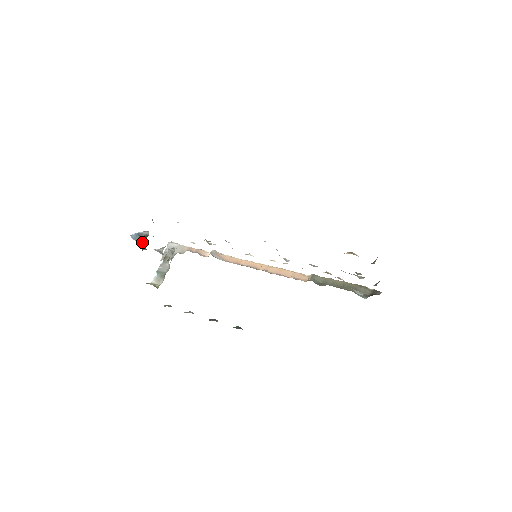
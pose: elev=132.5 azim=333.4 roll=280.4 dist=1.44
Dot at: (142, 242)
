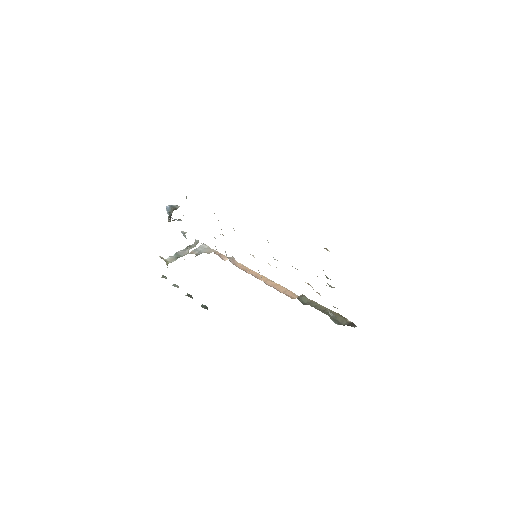
Dot at: (171, 214)
